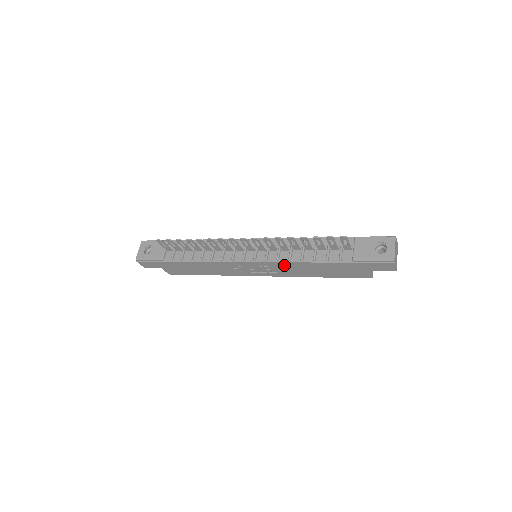
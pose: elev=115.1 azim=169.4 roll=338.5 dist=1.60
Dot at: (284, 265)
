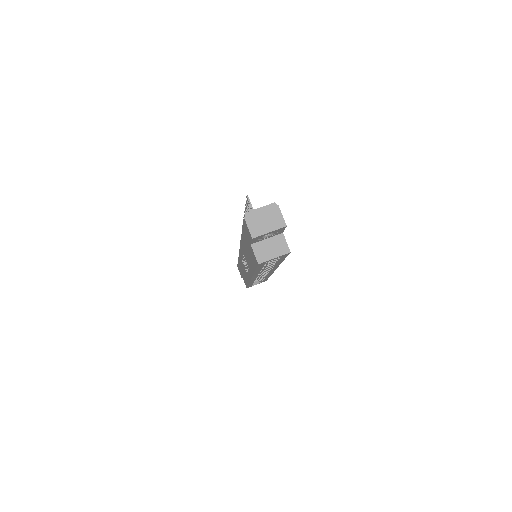
Dot at: occluded
